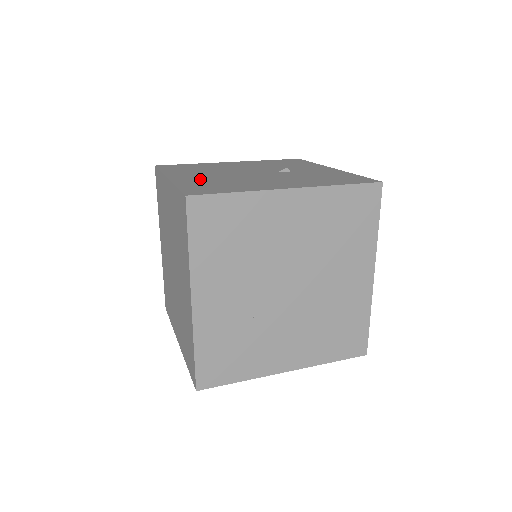
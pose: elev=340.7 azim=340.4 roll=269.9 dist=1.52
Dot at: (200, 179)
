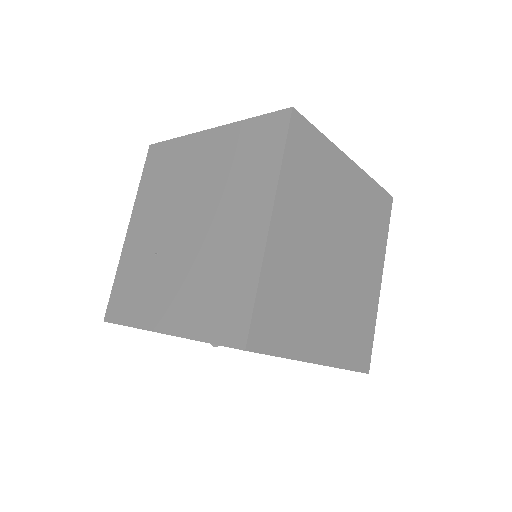
Dot at: occluded
